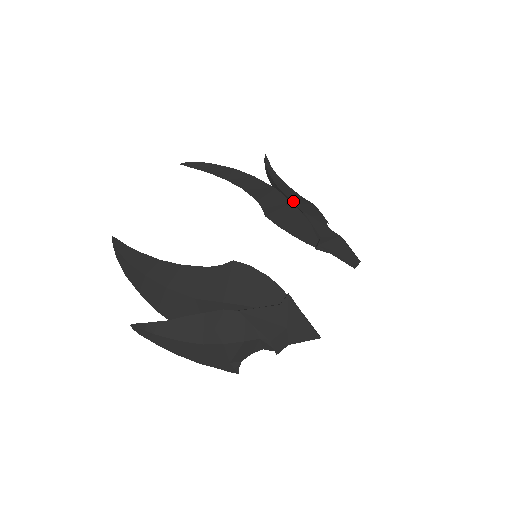
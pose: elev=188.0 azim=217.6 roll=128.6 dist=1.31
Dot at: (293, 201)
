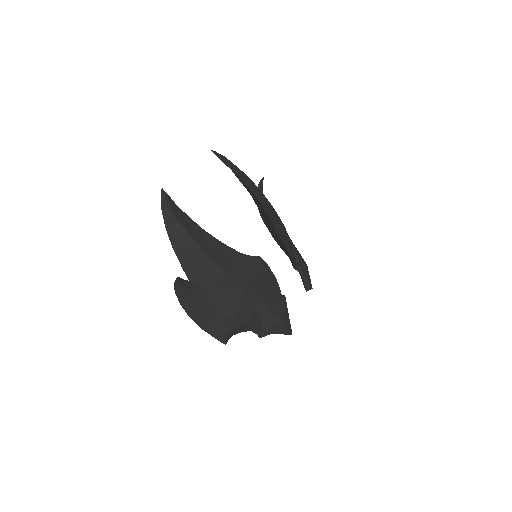
Dot at: occluded
